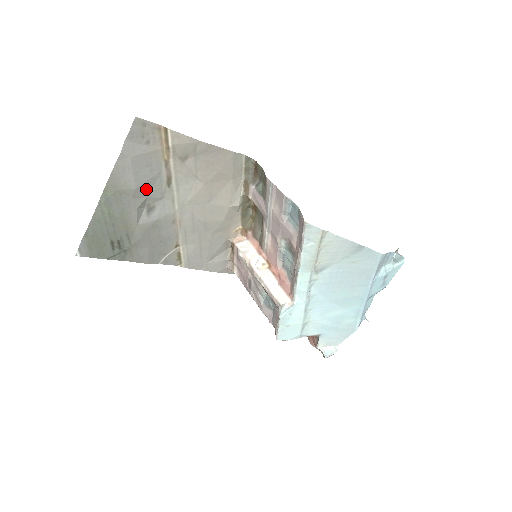
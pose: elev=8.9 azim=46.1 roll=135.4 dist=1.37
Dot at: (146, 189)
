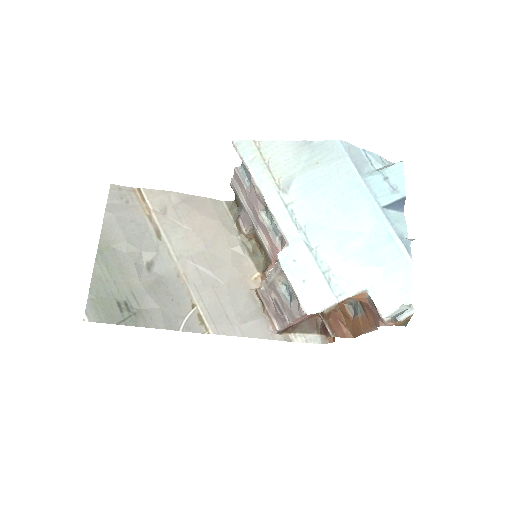
Dot at: (138, 243)
